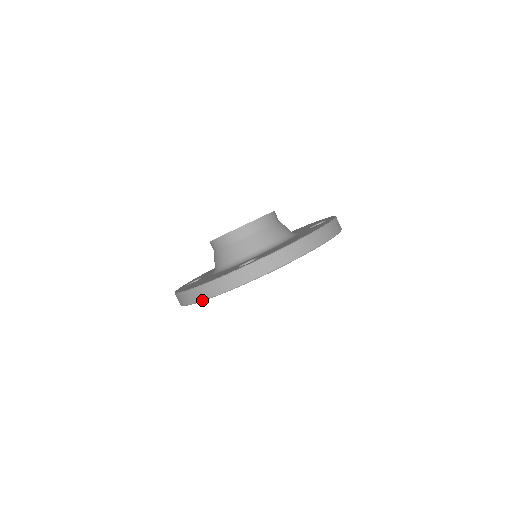
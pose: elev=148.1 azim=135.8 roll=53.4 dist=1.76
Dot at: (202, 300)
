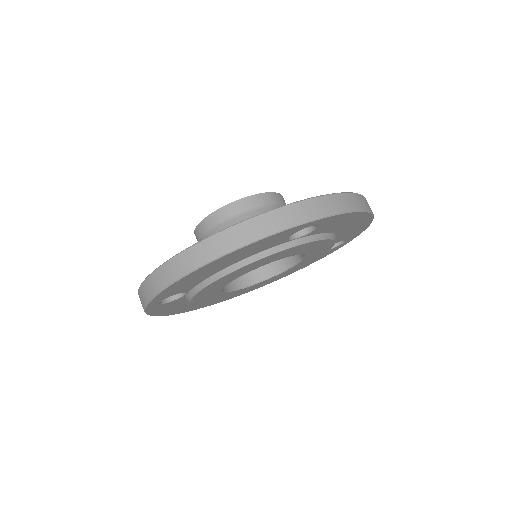
Dot at: (231, 250)
